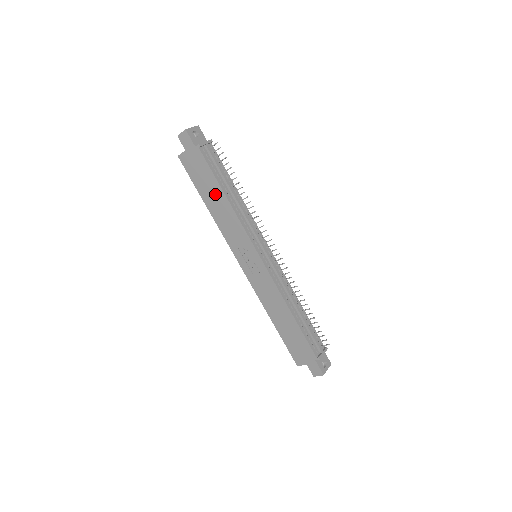
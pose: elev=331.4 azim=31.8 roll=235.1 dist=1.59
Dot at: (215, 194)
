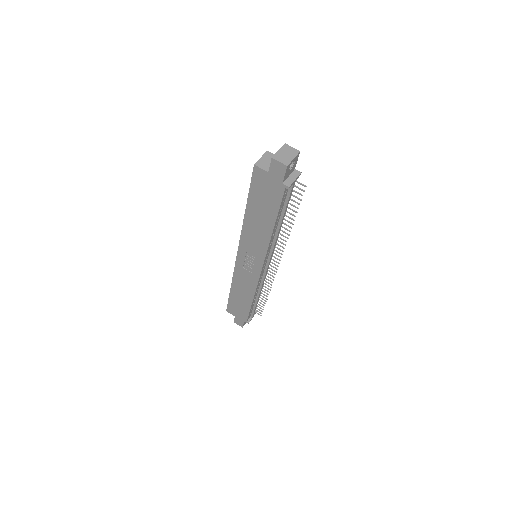
Dot at: (264, 218)
